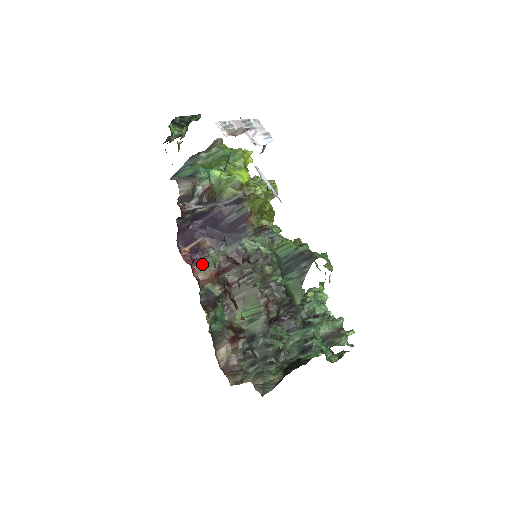
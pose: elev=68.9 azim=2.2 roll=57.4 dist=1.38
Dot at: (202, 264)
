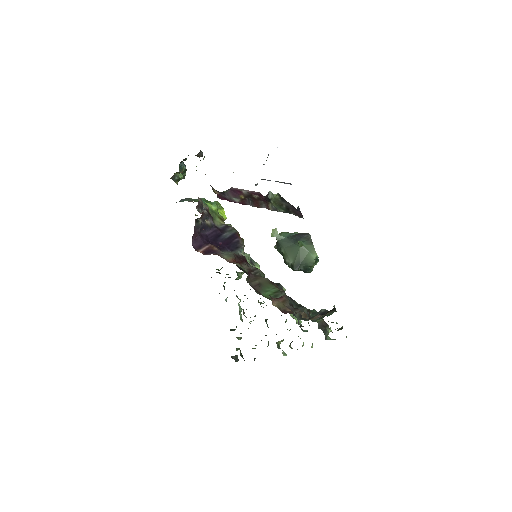
Dot at: (222, 255)
